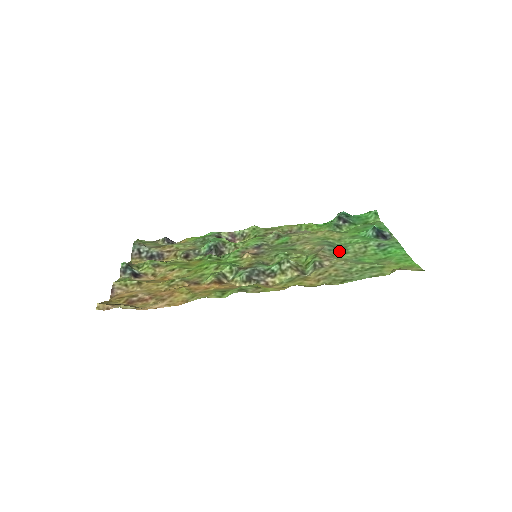
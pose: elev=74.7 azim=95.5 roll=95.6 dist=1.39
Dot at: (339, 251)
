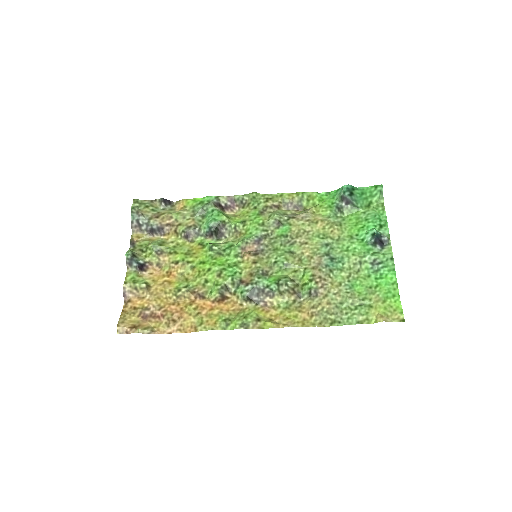
Dot at: (335, 266)
